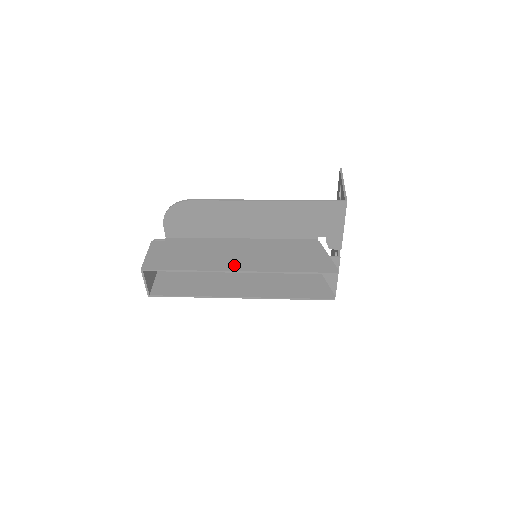
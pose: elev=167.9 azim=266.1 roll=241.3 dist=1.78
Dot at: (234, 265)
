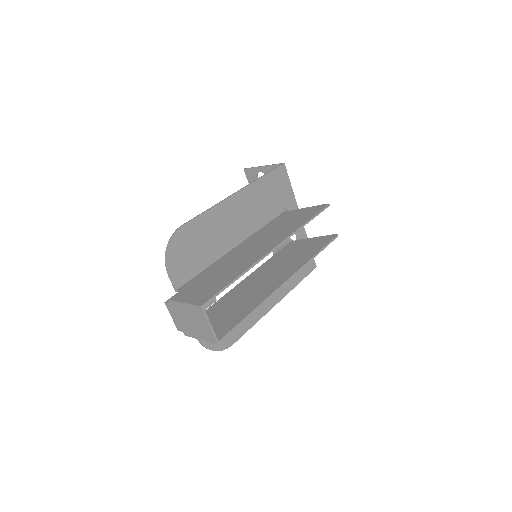
Dot at: (265, 249)
